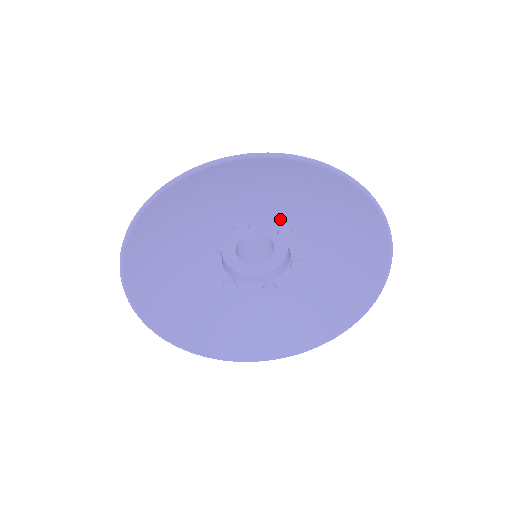
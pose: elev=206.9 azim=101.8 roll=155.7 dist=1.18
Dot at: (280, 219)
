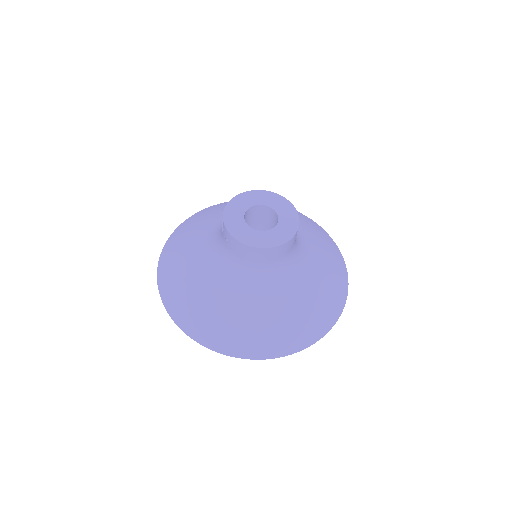
Dot at: occluded
